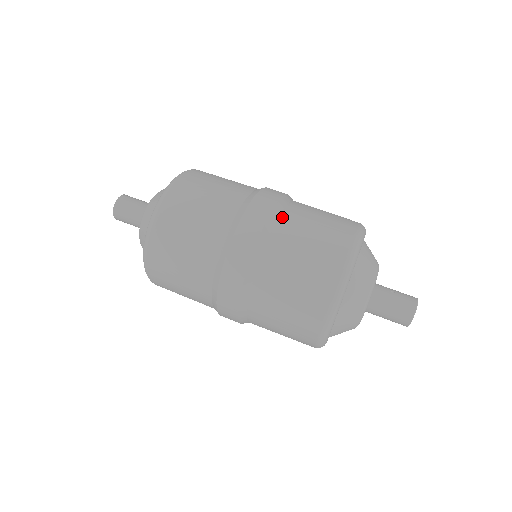
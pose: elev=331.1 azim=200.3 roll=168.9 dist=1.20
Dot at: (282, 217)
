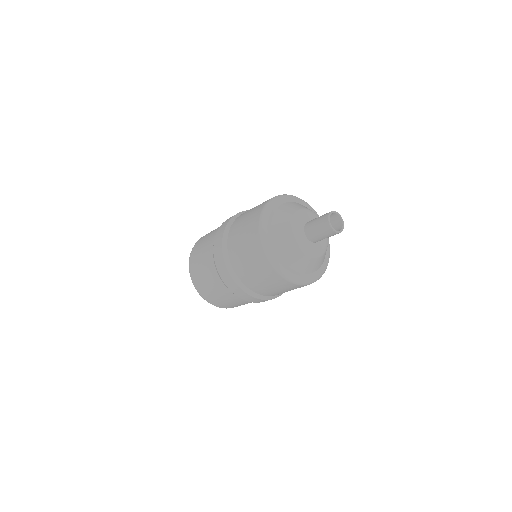
Dot at: occluded
